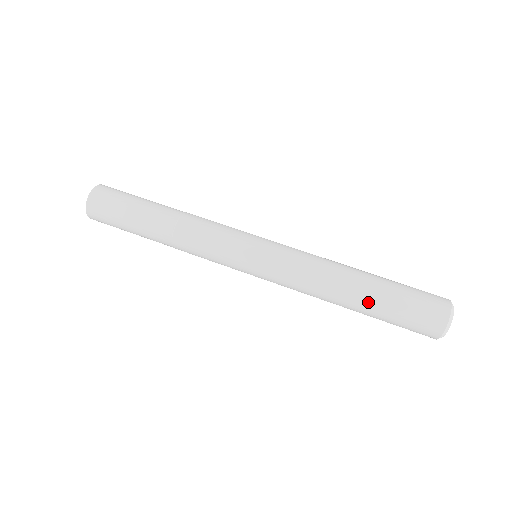
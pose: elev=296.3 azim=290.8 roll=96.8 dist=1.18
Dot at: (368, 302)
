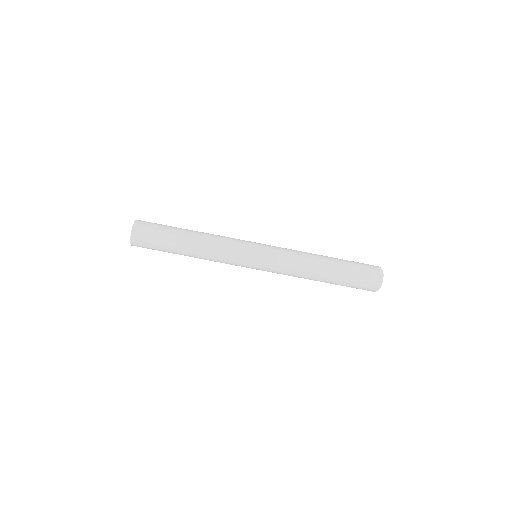
Dot at: (332, 279)
